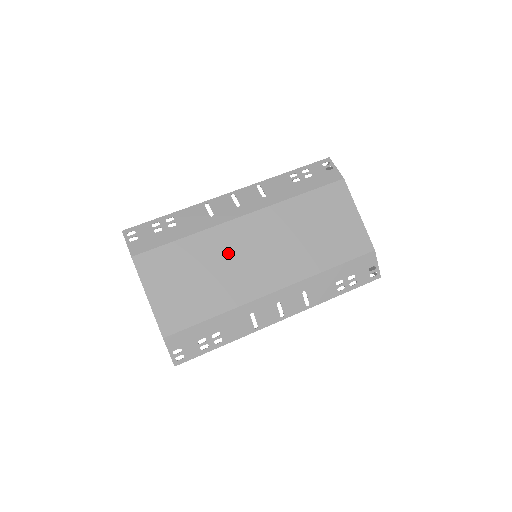
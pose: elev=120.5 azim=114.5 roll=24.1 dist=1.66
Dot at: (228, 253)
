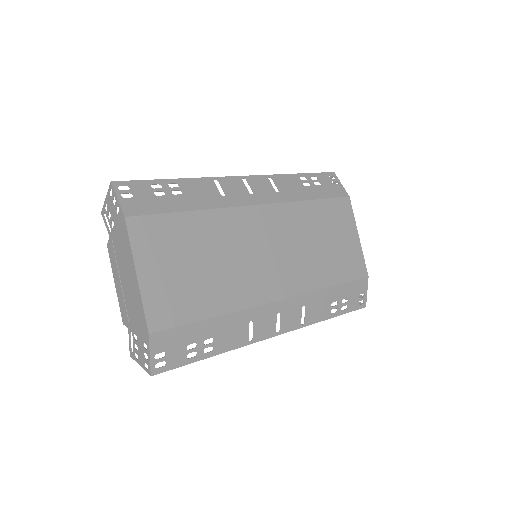
Dot at: (237, 243)
